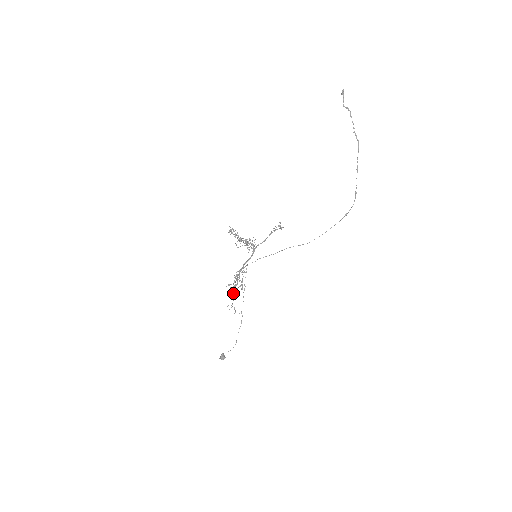
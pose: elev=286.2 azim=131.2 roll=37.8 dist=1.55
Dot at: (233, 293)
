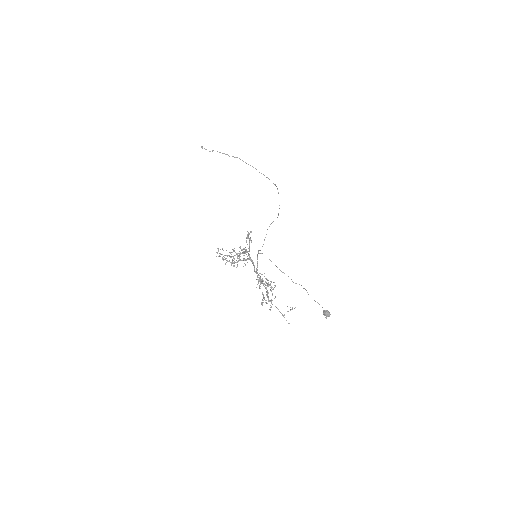
Dot at: (272, 304)
